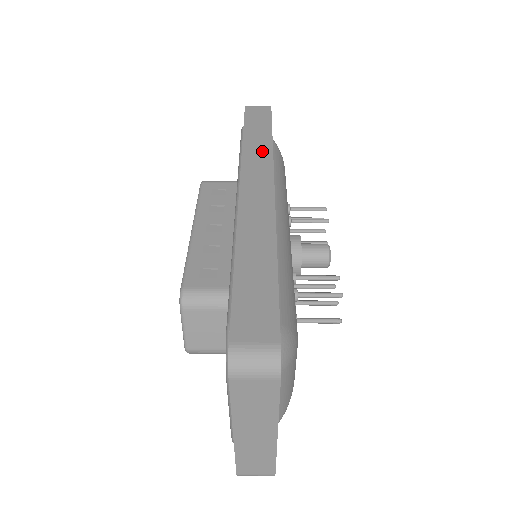
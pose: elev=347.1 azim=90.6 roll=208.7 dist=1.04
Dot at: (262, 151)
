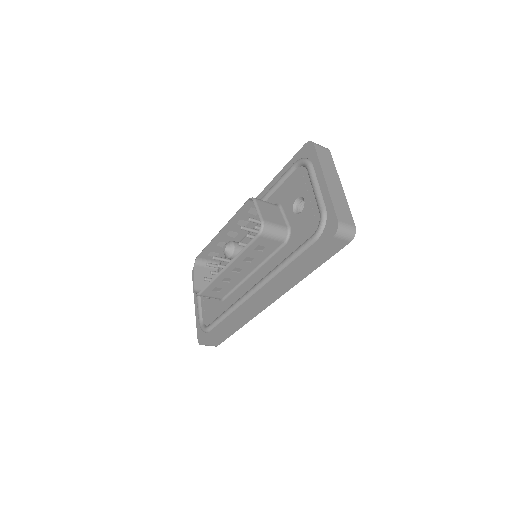
Dot at: occluded
